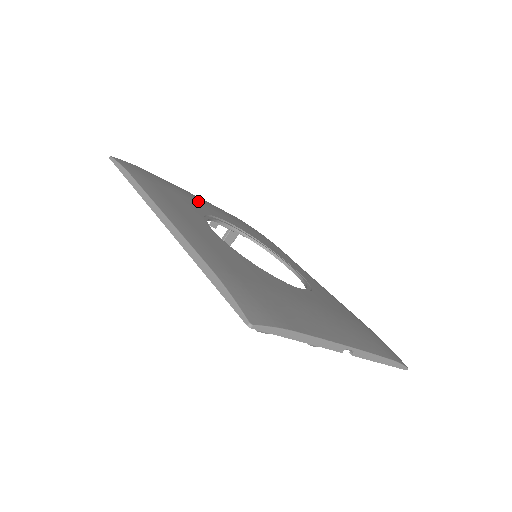
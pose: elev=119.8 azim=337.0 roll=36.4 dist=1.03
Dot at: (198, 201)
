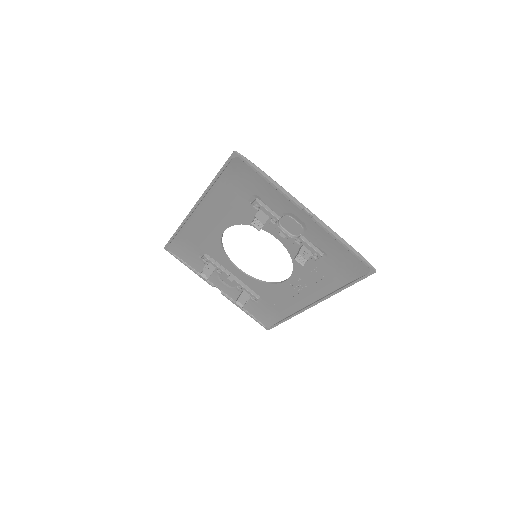
Dot at: occluded
